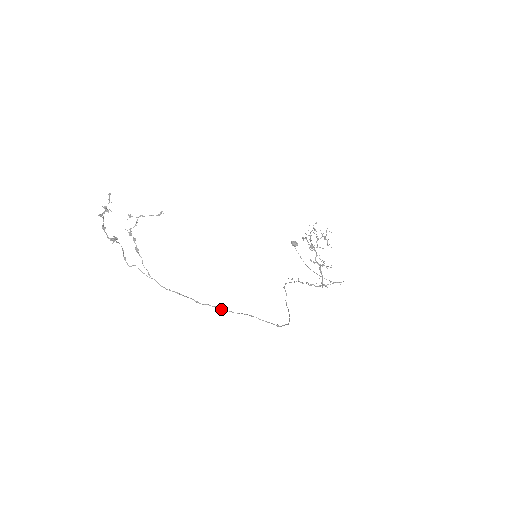
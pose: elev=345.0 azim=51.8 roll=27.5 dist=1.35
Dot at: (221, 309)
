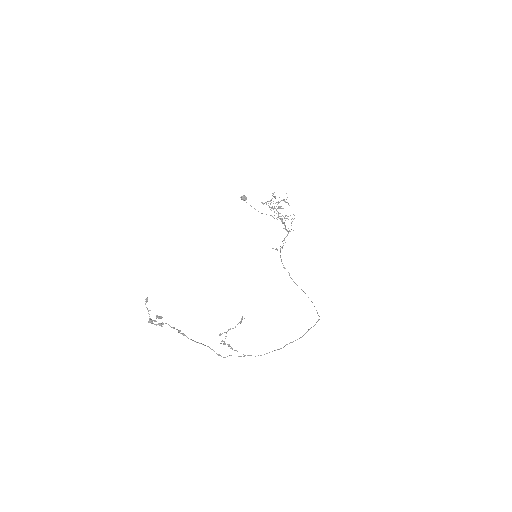
Dot at: occluded
